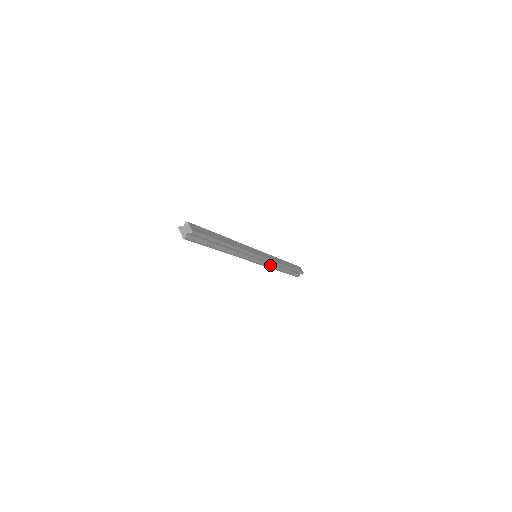
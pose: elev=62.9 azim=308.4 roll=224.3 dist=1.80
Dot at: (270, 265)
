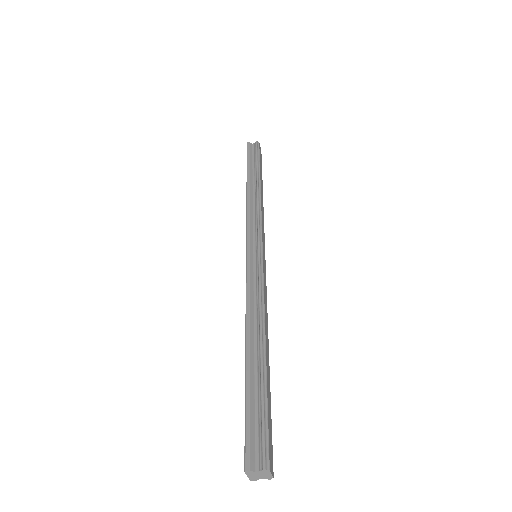
Dot at: occluded
